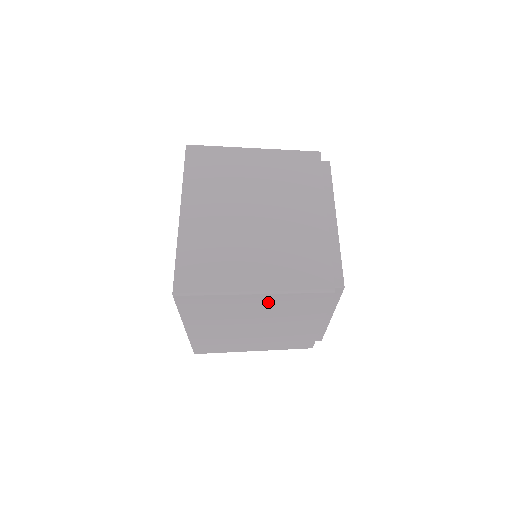
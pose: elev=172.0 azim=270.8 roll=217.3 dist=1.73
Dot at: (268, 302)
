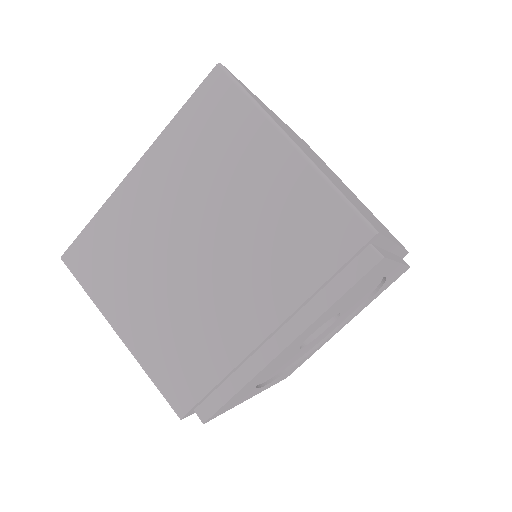
Dot at: occluded
